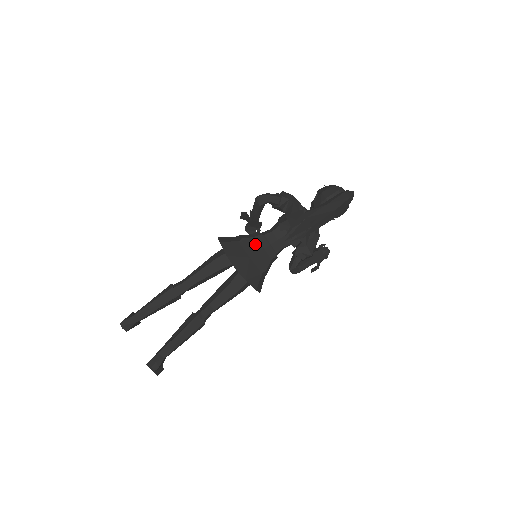
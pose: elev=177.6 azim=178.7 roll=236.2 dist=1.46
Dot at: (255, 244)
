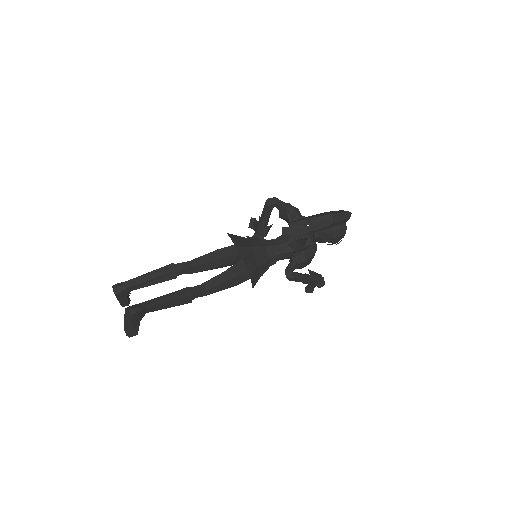
Dot at: (257, 242)
